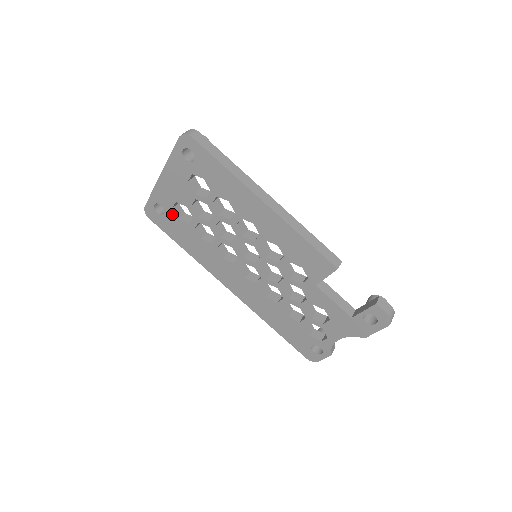
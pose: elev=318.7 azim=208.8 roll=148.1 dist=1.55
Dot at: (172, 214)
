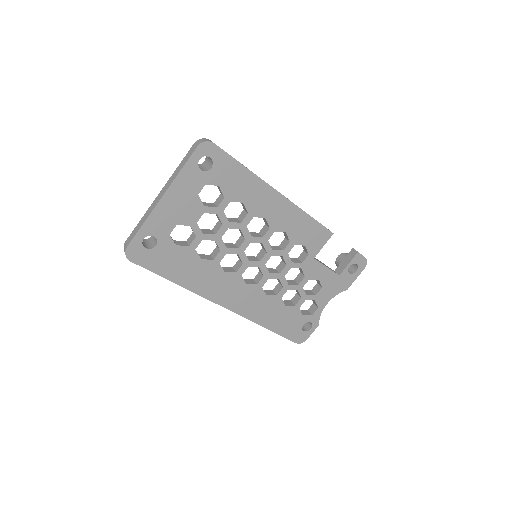
Dot at: (168, 242)
